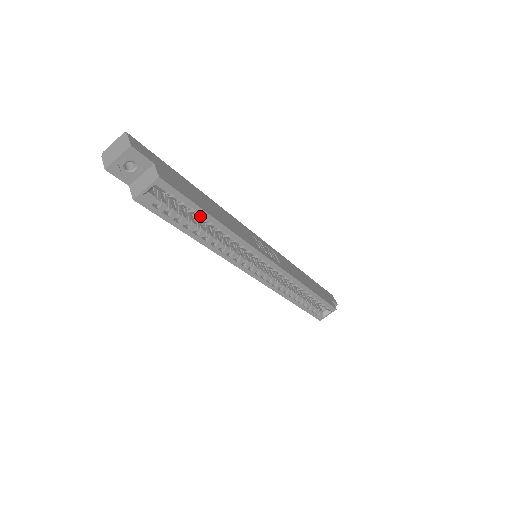
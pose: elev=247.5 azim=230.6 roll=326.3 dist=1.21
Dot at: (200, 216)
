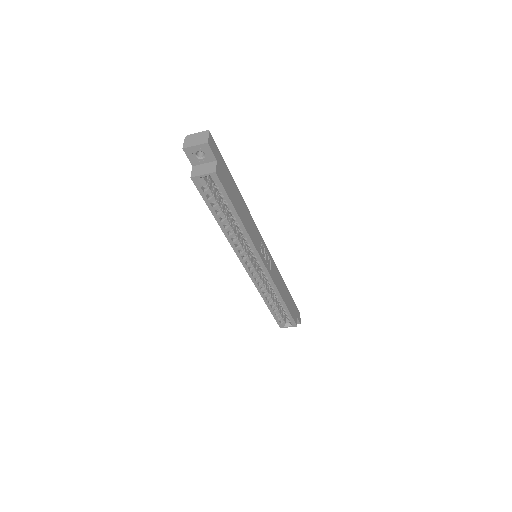
Dot at: (230, 210)
